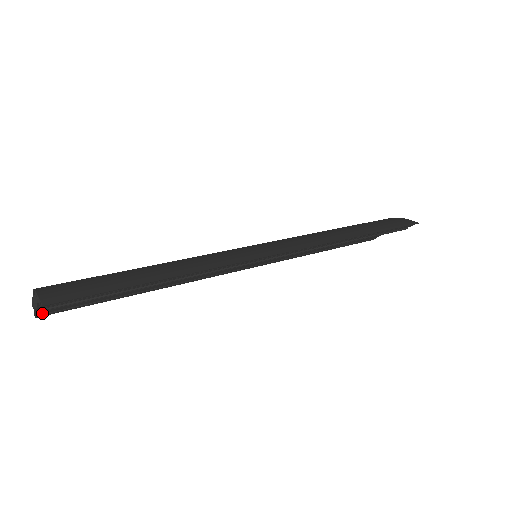
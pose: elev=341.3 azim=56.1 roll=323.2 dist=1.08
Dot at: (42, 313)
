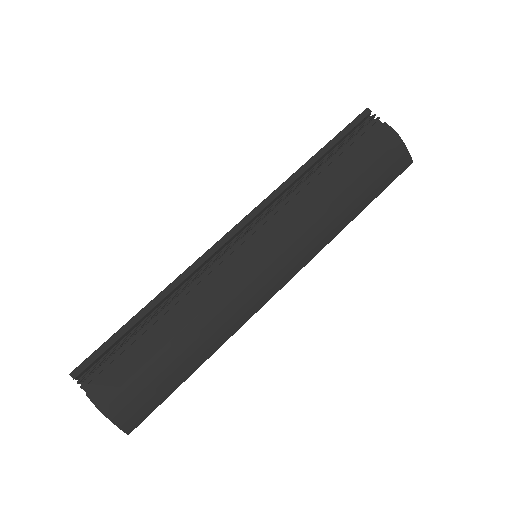
Dot at: (86, 379)
